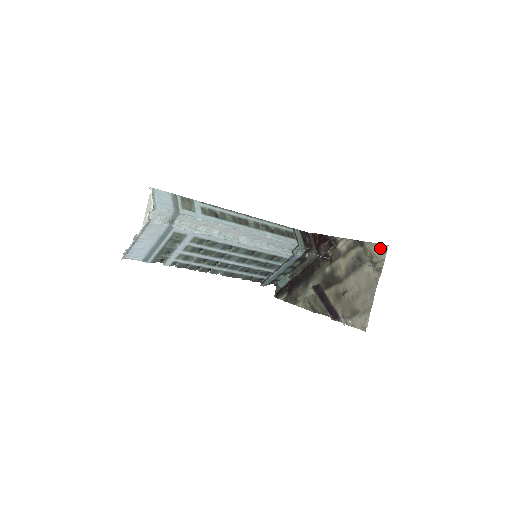
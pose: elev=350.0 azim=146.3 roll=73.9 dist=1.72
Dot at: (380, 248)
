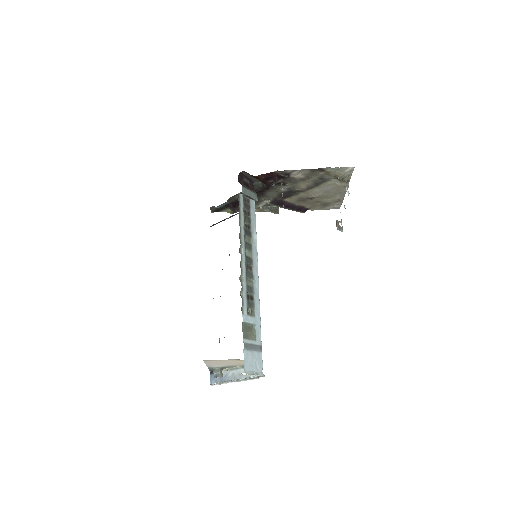
Dot at: (345, 170)
